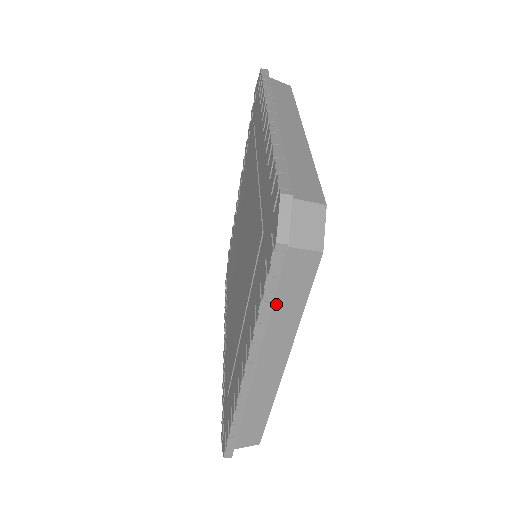
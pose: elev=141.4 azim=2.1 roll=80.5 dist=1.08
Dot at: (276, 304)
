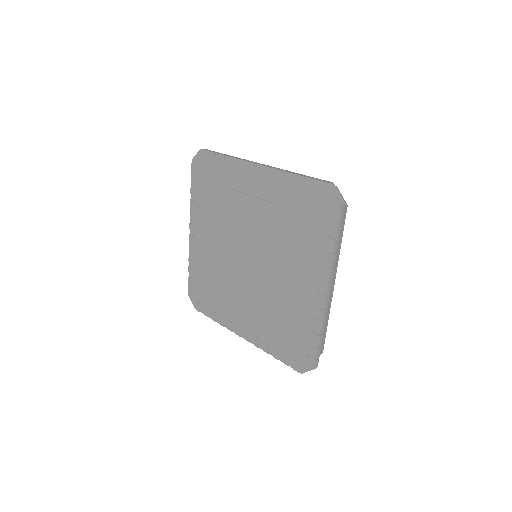
Dot at: occluded
